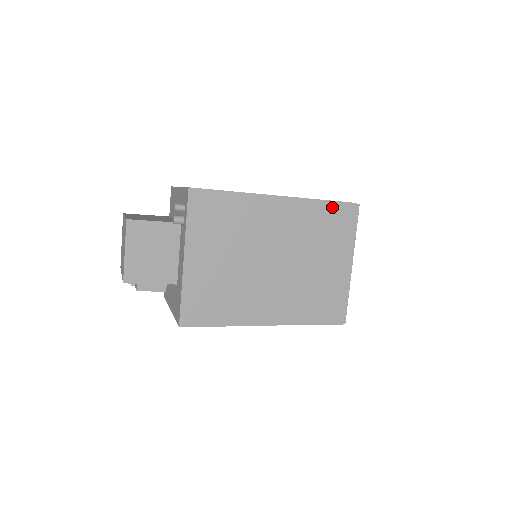
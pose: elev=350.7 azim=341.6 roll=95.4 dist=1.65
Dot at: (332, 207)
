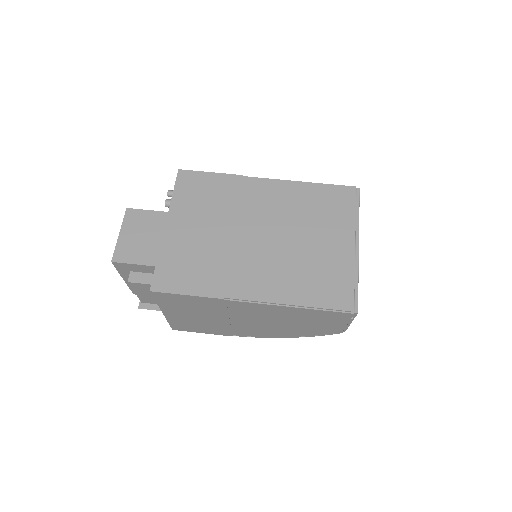
Dot at: (326, 188)
